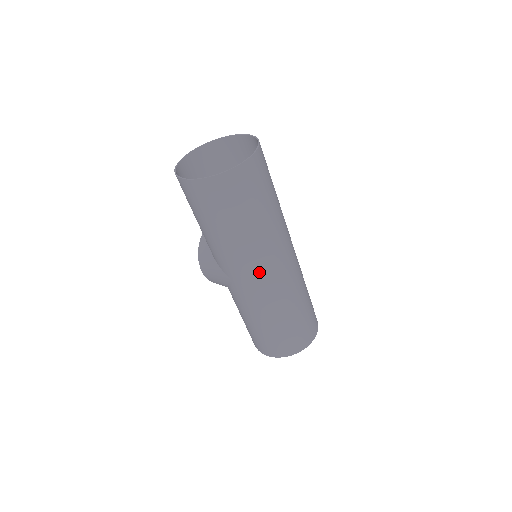
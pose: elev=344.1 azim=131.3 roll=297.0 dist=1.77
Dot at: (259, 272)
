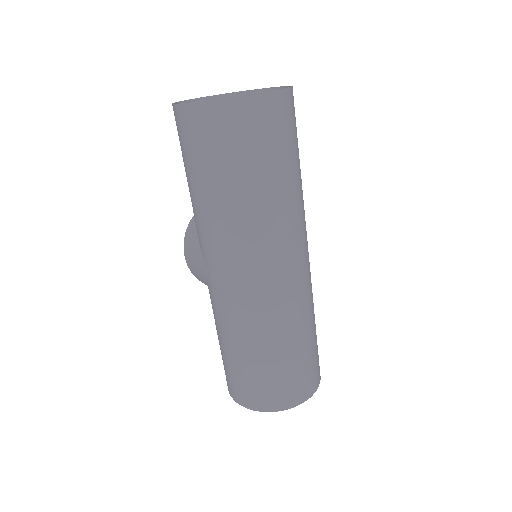
Dot at: (243, 267)
